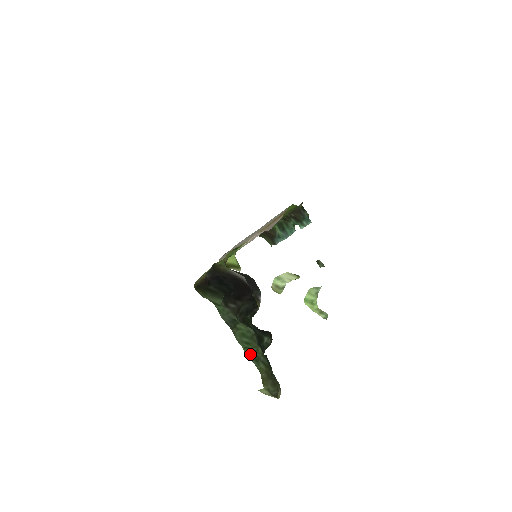
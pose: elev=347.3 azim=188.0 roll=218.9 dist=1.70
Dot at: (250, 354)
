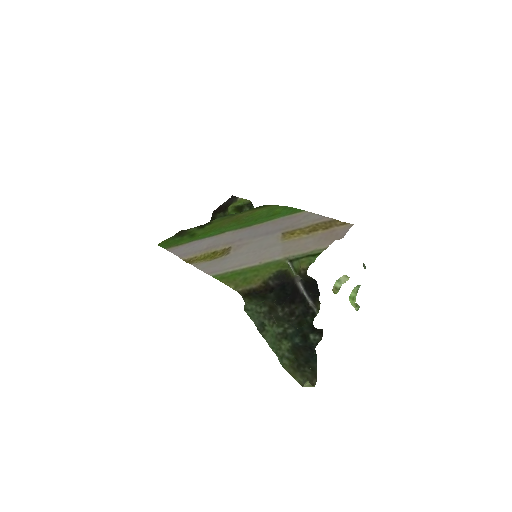
Dot at: (278, 353)
